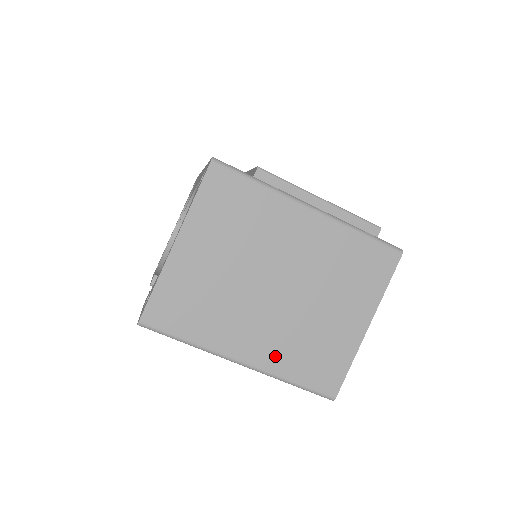
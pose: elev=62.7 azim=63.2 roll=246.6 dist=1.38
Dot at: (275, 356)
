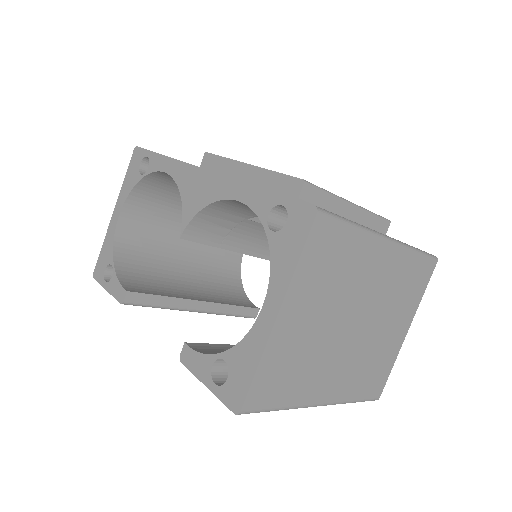
Dot at: (346, 387)
